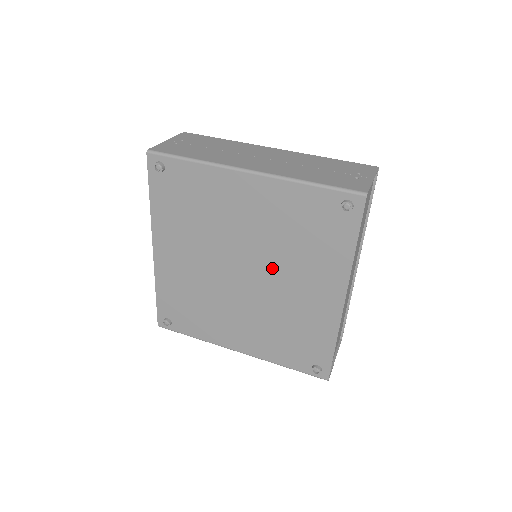
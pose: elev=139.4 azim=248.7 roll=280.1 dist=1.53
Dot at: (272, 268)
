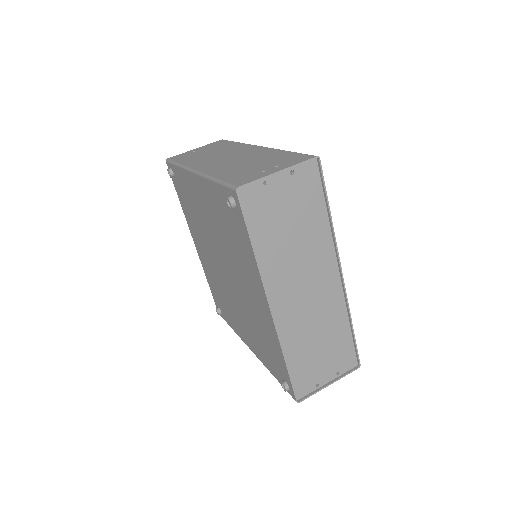
Dot at: (232, 267)
